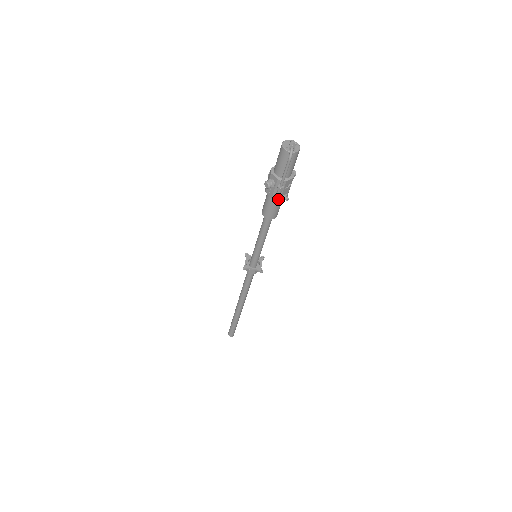
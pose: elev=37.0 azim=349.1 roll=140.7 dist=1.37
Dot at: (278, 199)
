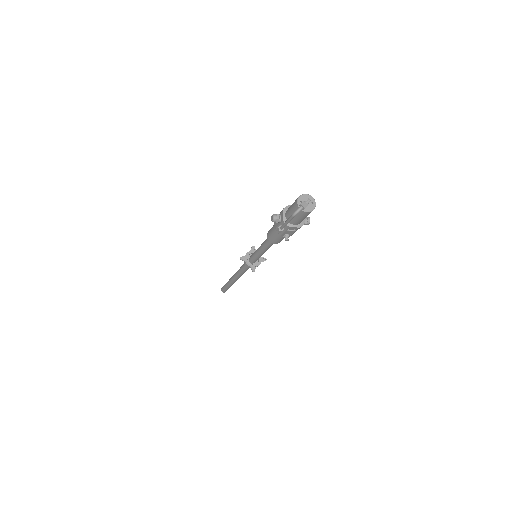
Dot at: (279, 234)
